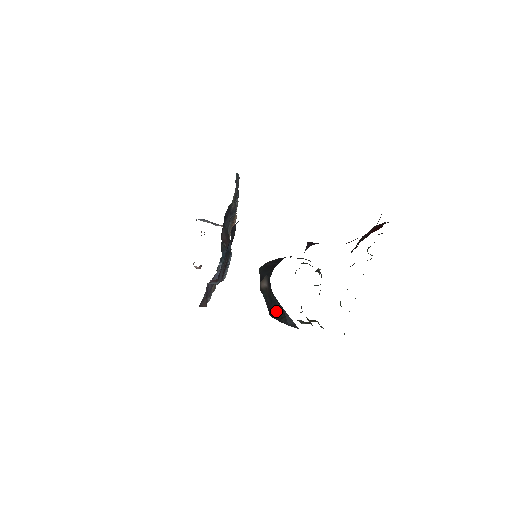
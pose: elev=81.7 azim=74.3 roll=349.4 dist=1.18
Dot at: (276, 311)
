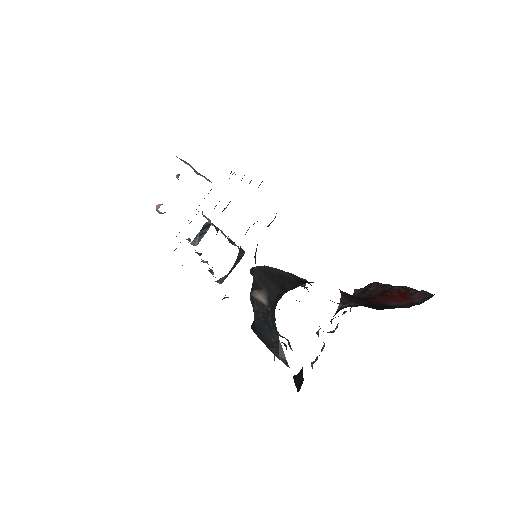
Dot at: (268, 335)
